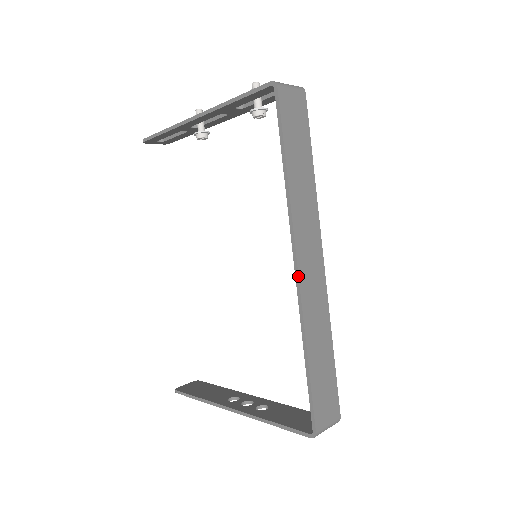
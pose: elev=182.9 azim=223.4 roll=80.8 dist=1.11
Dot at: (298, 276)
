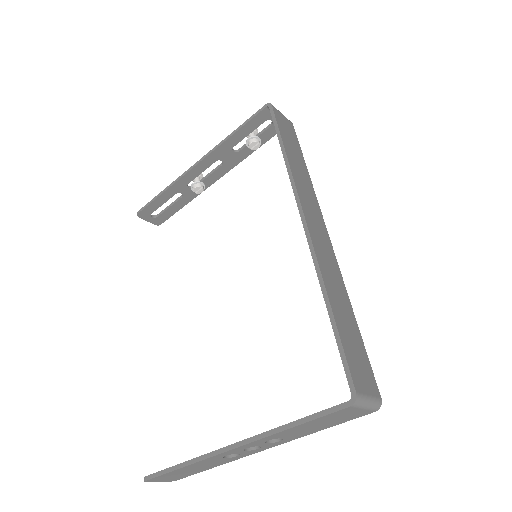
Dot at: (307, 227)
